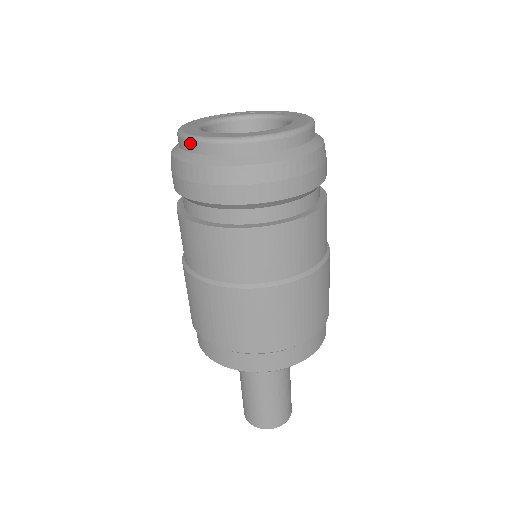
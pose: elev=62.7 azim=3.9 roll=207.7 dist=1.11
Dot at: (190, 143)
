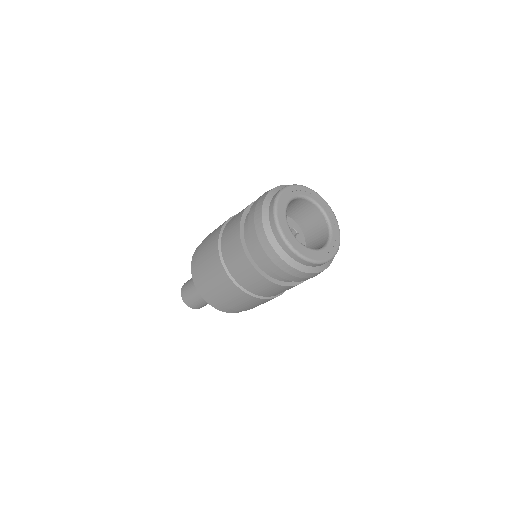
Dot at: (299, 259)
